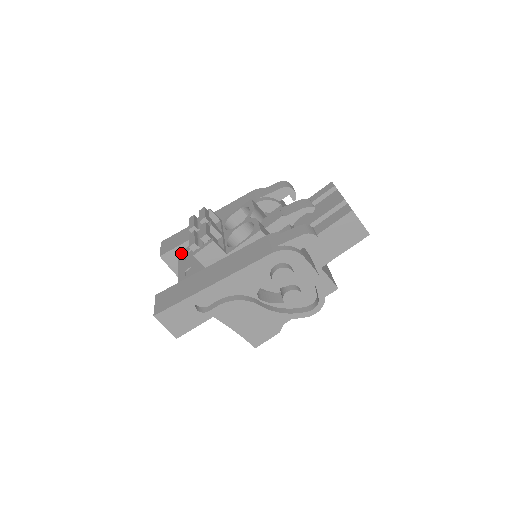
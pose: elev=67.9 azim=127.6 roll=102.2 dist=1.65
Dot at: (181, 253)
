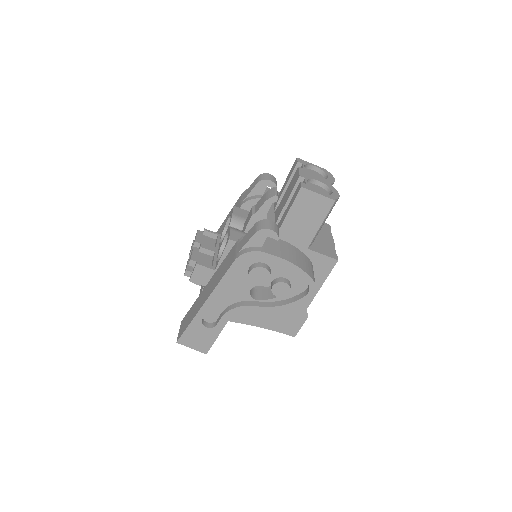
Dot at: occluded
